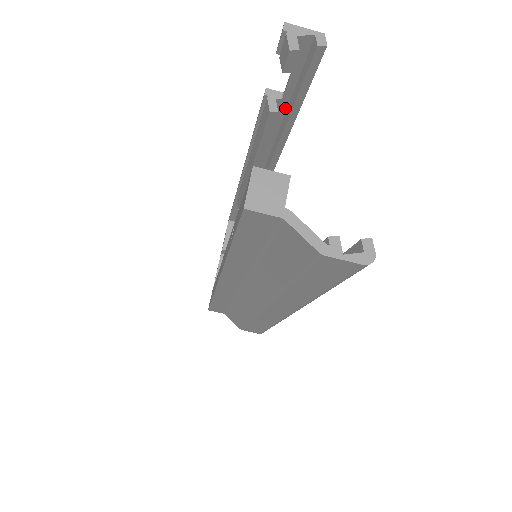
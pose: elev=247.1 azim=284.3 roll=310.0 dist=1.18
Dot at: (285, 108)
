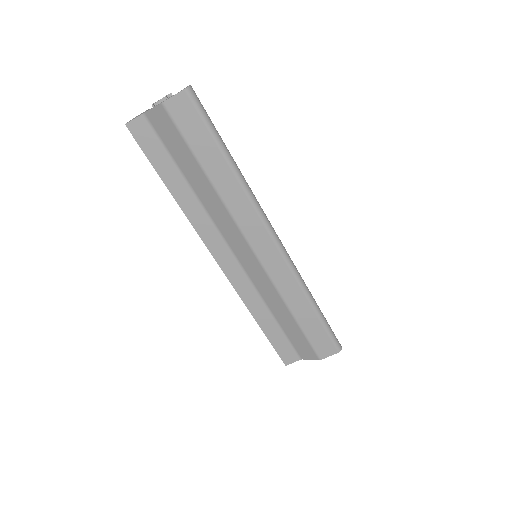
Dot at: occluded
